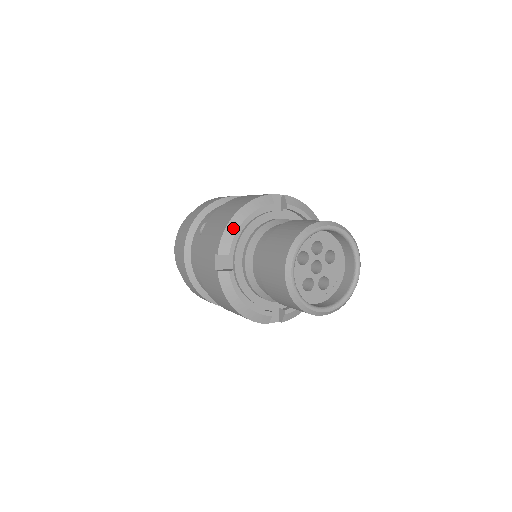
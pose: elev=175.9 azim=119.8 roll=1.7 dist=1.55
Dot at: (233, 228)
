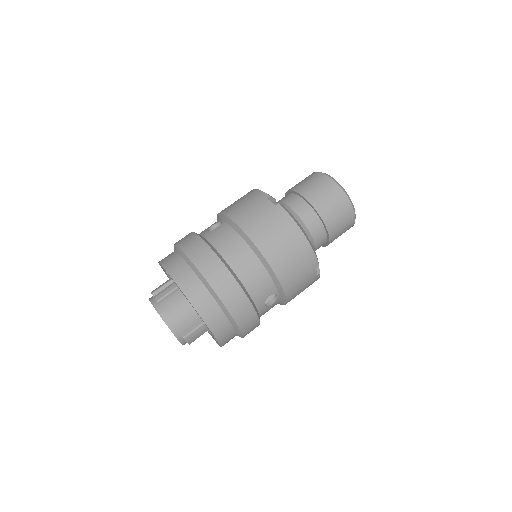
Dot at: occluded
